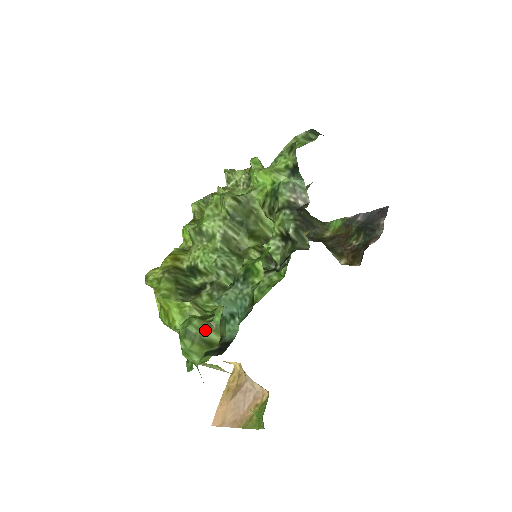
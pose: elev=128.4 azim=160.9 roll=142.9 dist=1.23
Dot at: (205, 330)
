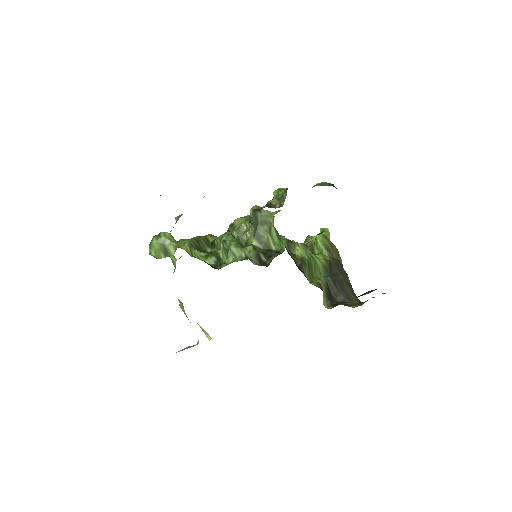
Dot at: (169, 241)
